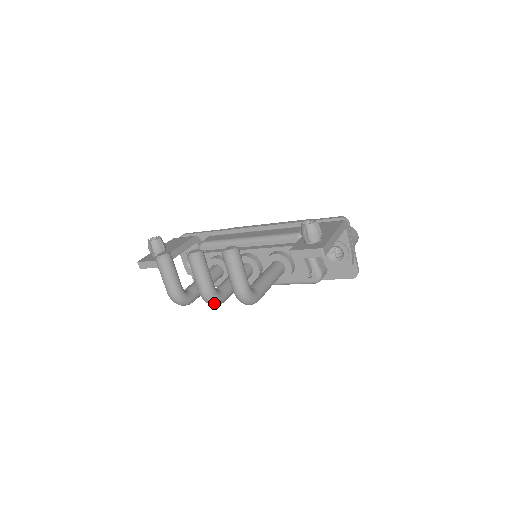
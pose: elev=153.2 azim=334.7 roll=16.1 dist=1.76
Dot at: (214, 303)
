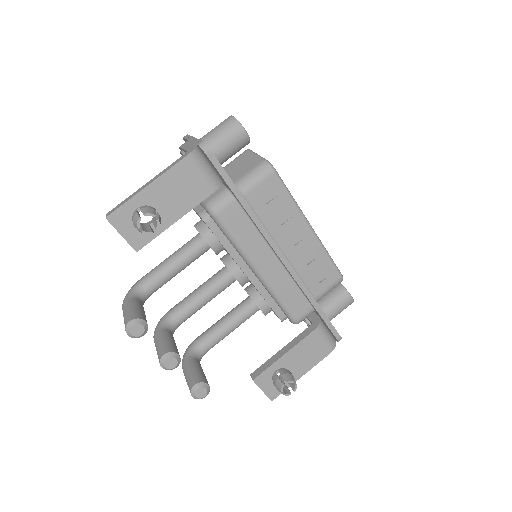
Dot at: occluded
